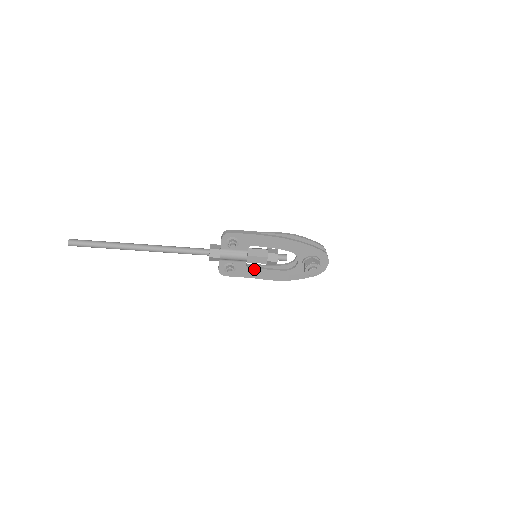
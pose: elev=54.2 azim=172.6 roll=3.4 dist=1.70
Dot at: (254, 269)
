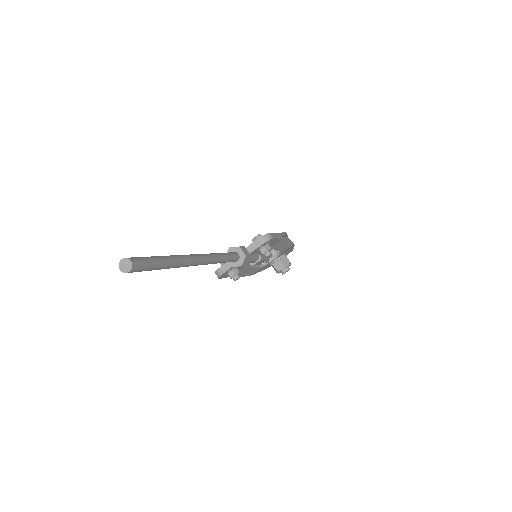
Dot at: (243, 268)
